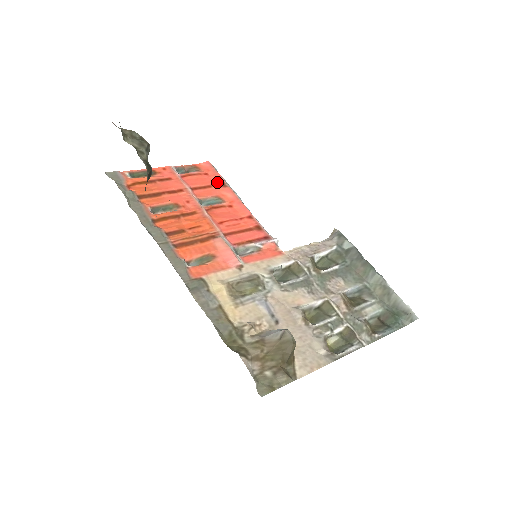
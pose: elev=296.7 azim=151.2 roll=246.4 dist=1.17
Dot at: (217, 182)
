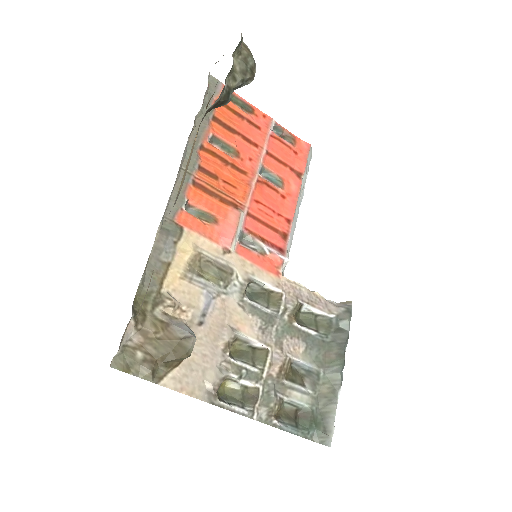
Dot at: (297, 167)
